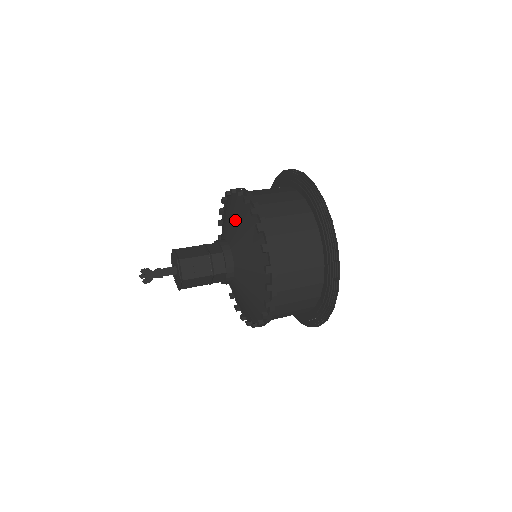
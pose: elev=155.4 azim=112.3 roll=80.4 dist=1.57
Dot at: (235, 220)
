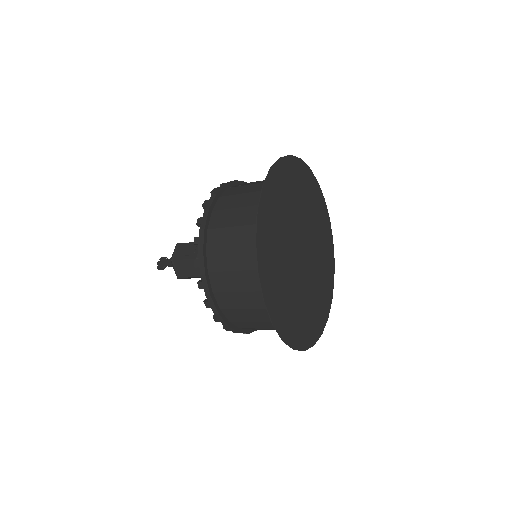
Dot at: occluded
